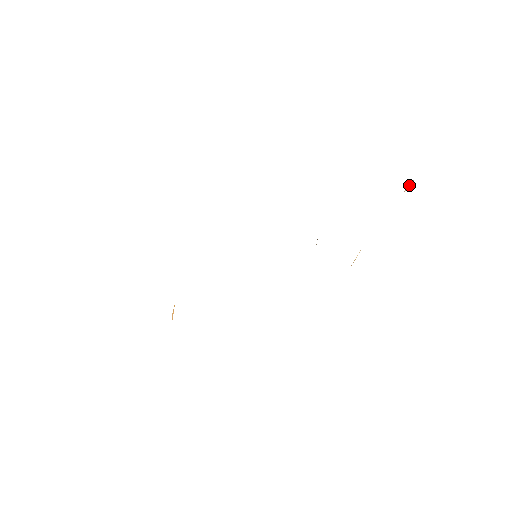
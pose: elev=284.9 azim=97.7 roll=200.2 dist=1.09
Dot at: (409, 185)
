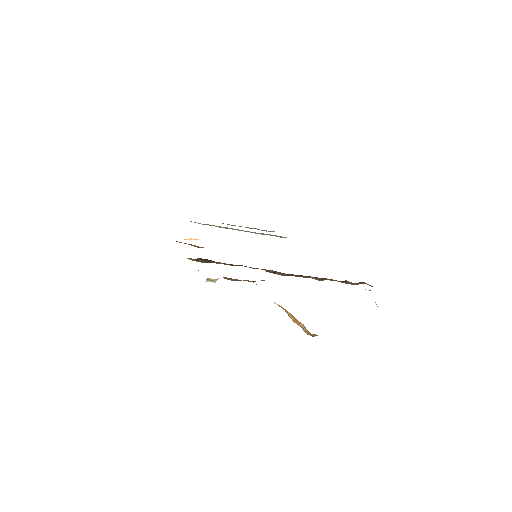
Dot at: (369, 290)
